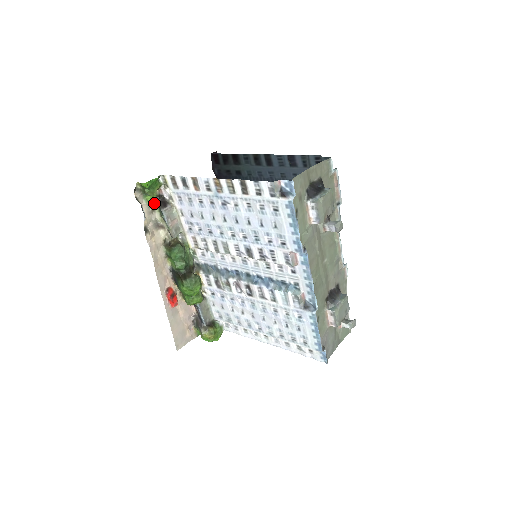
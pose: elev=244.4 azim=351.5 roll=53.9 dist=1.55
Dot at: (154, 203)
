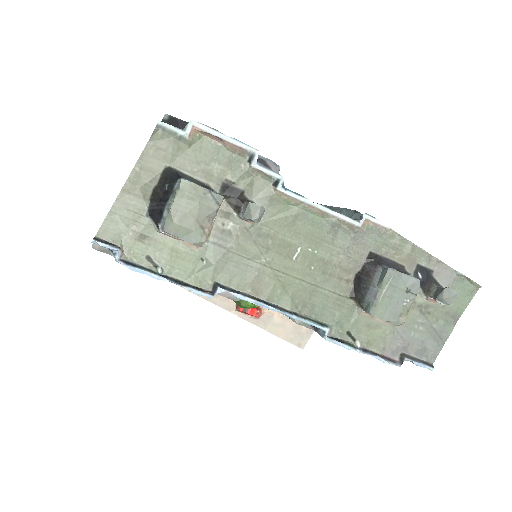
Dot at: occluded
